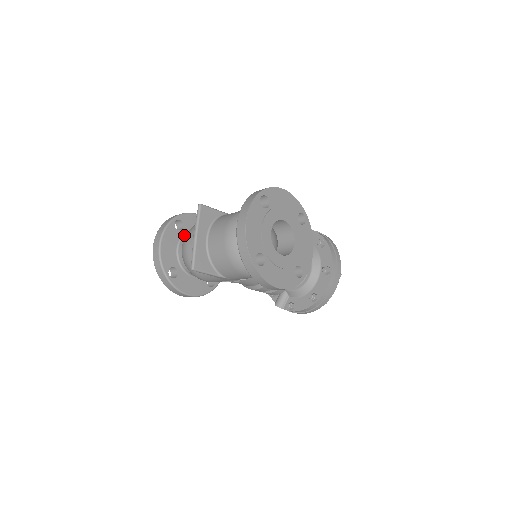
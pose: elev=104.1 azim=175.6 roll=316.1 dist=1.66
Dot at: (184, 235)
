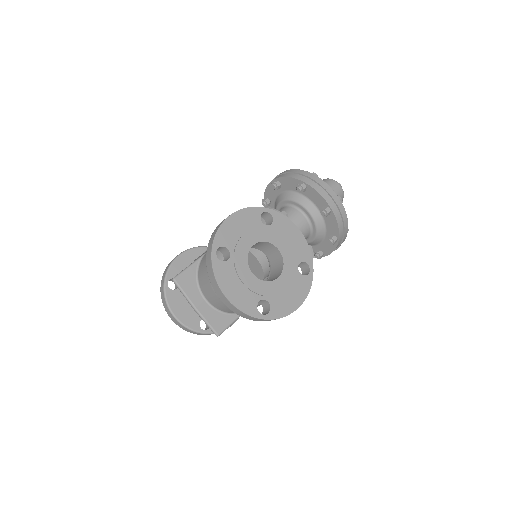
Dot at: occluded
